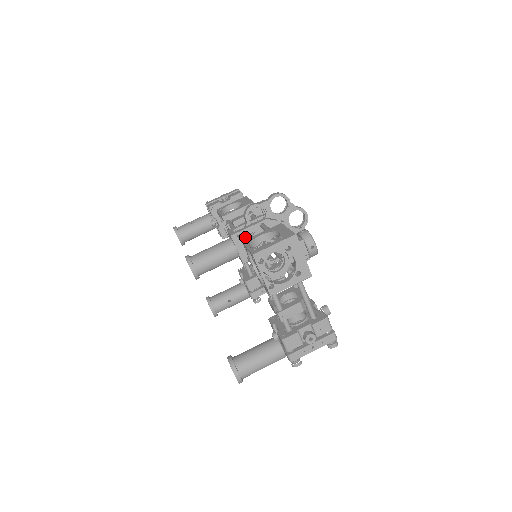
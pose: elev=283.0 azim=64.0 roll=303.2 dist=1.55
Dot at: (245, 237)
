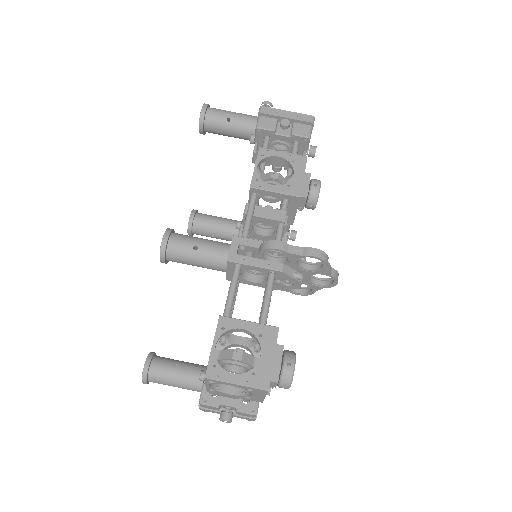
Dot at: (244, 269)
